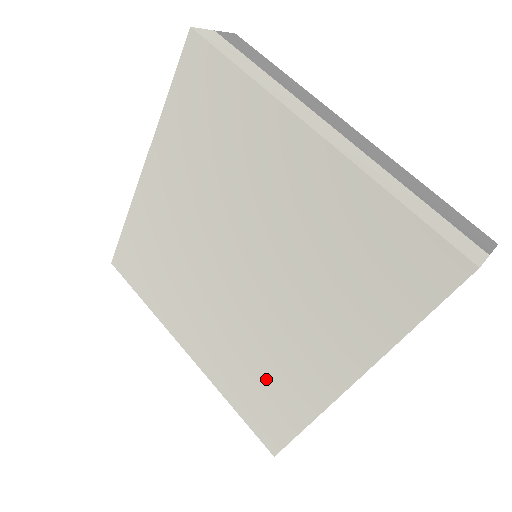
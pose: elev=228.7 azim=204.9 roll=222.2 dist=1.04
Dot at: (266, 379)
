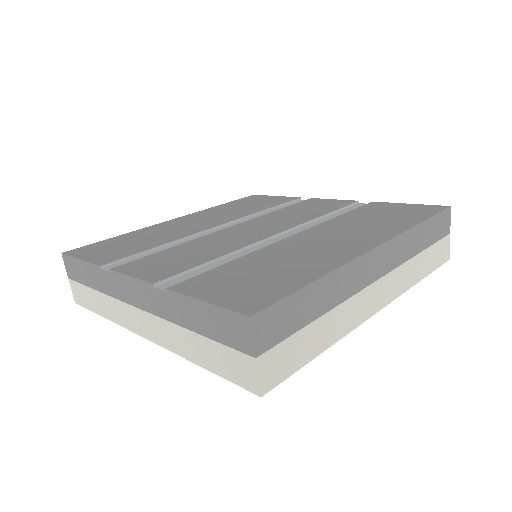
Dot at: occluded
